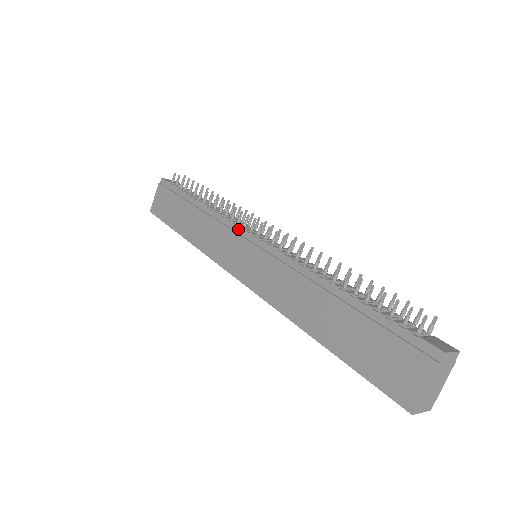
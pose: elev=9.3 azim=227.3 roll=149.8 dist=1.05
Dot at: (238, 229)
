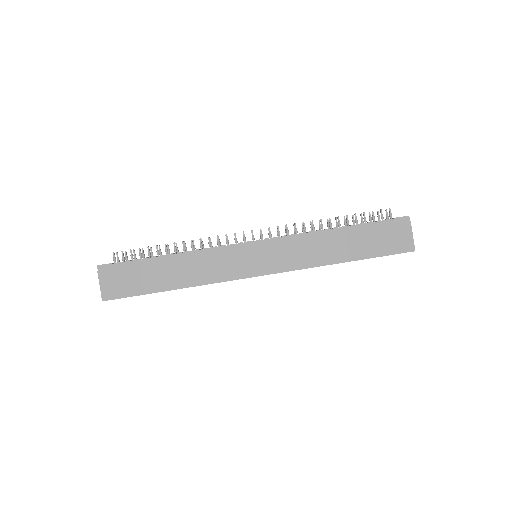
Dot at: (234, 246)
